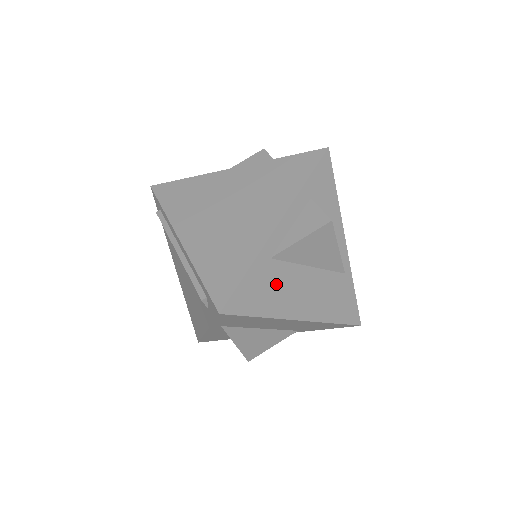
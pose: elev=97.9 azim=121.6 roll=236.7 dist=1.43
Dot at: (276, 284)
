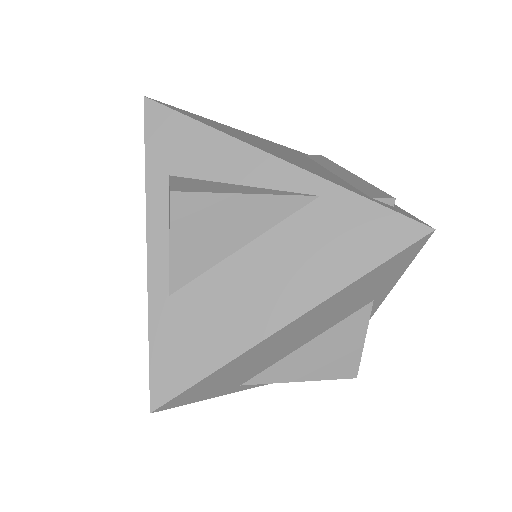
Dot at: (204, 316)
